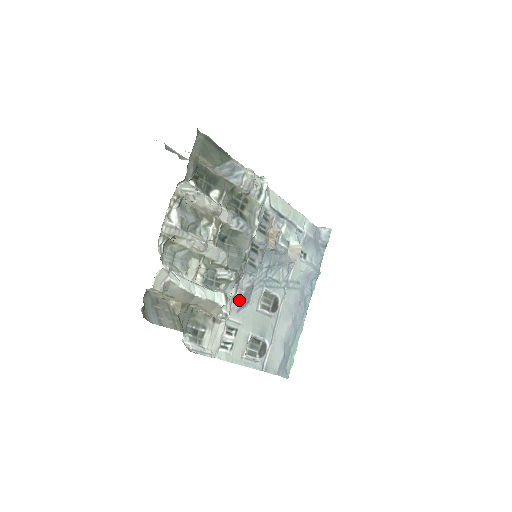
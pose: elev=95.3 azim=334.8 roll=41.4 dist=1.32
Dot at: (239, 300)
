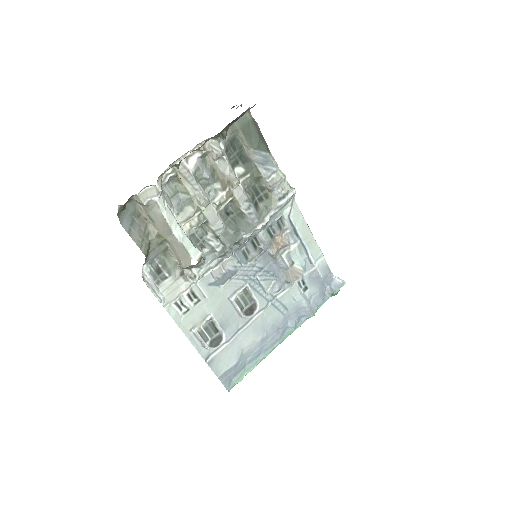
Dot at: (216, 275)
